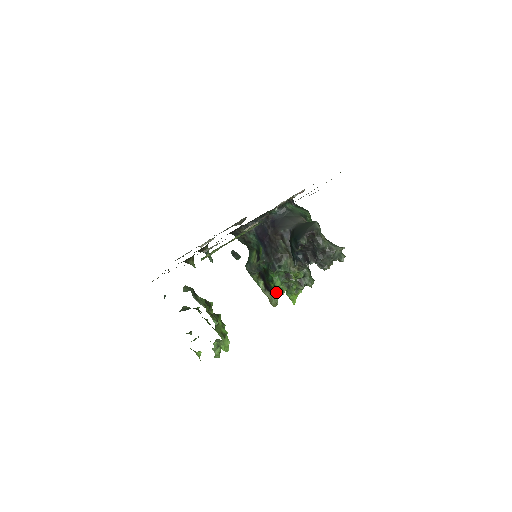
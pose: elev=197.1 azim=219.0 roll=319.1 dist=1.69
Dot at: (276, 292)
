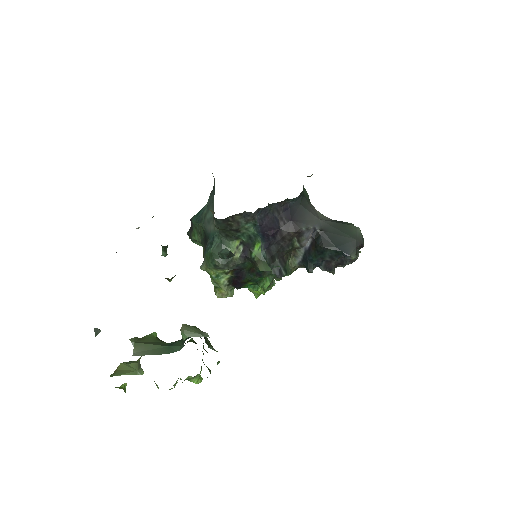
Dot at: occluded
